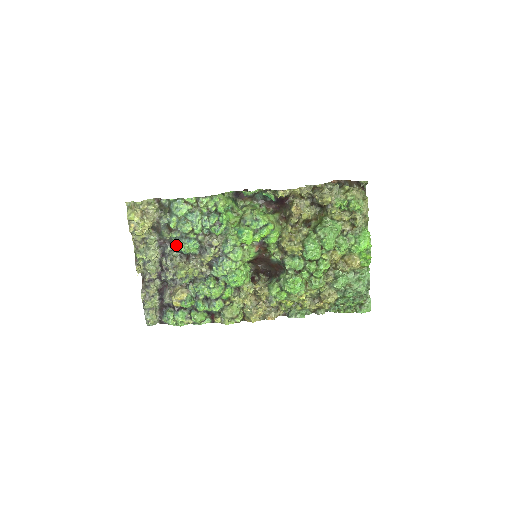
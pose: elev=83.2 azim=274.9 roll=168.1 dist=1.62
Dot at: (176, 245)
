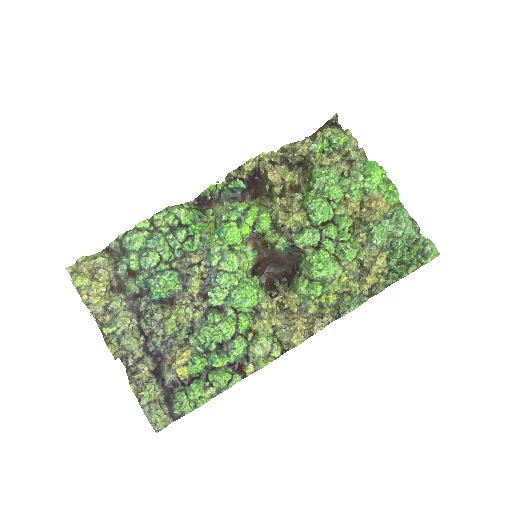
Dot at: (150, 293)
